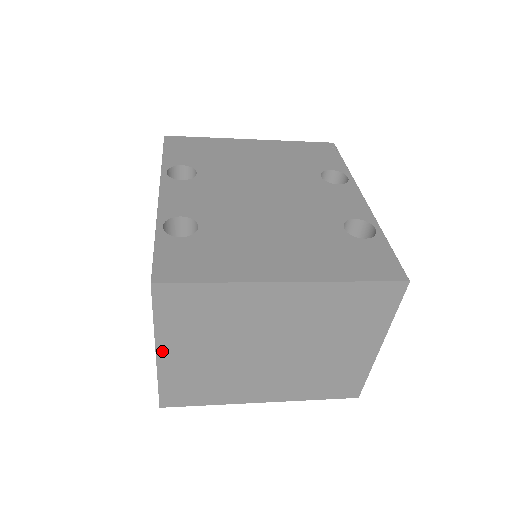
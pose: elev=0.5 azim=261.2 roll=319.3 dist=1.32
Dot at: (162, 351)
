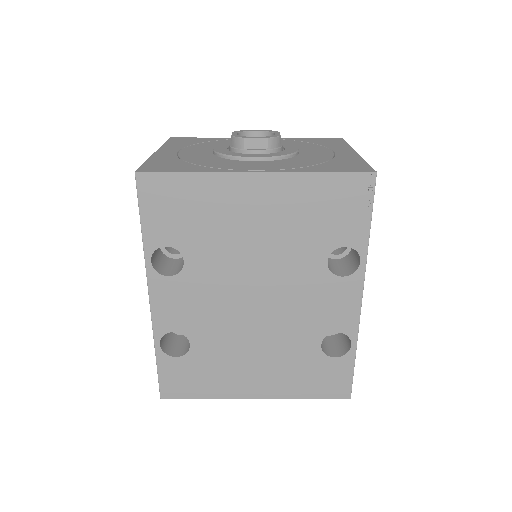
Dot at: occluded
